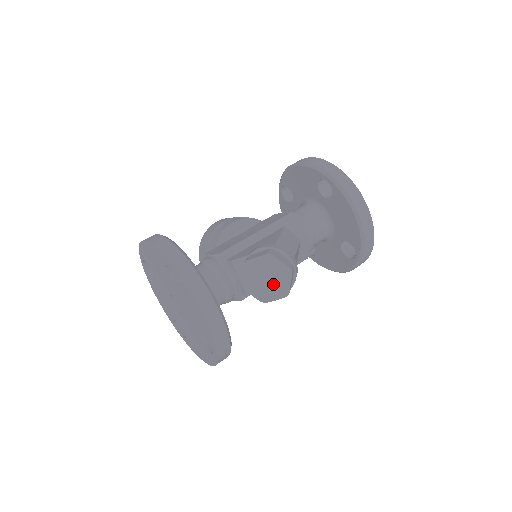
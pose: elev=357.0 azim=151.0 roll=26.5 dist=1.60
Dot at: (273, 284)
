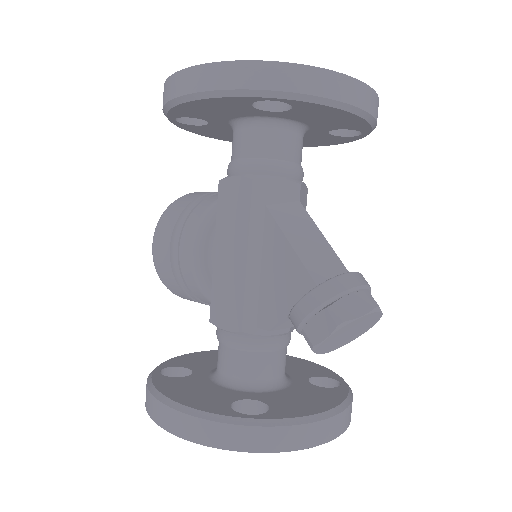
Dot at: (360, 329)
